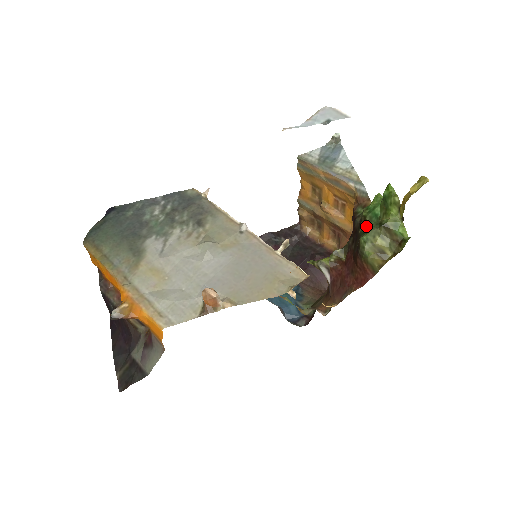
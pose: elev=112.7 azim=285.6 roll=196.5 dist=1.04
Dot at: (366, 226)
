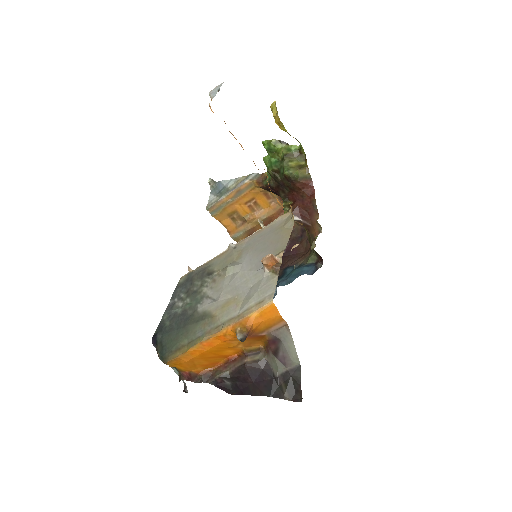
Dot at: (279, 171)
